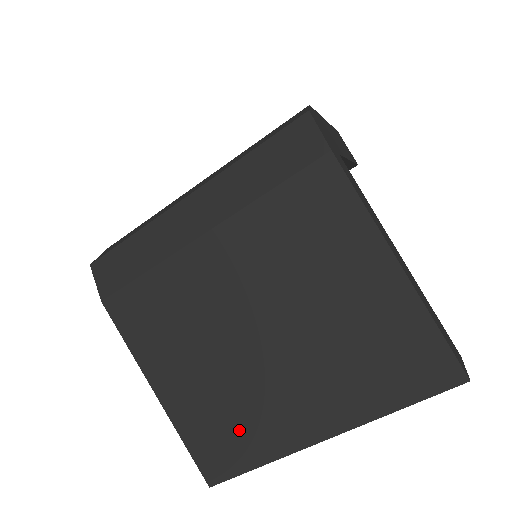
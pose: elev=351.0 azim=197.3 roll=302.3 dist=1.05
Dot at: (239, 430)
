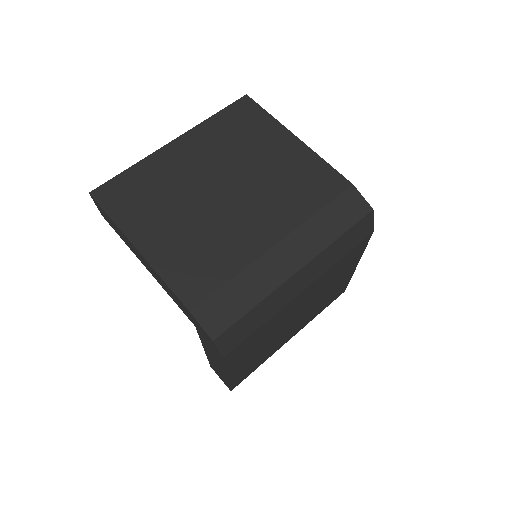
Dot at: (260, 360)
